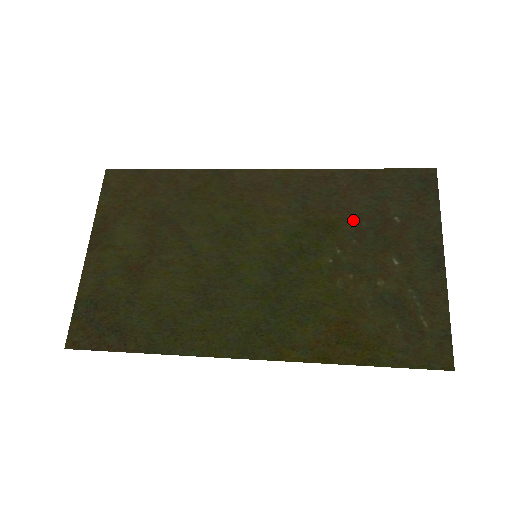
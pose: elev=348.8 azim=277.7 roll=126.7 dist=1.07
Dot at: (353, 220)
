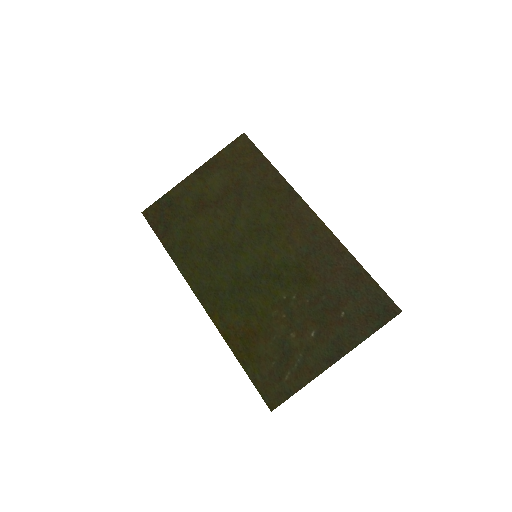
Dot at: (321, 289)
